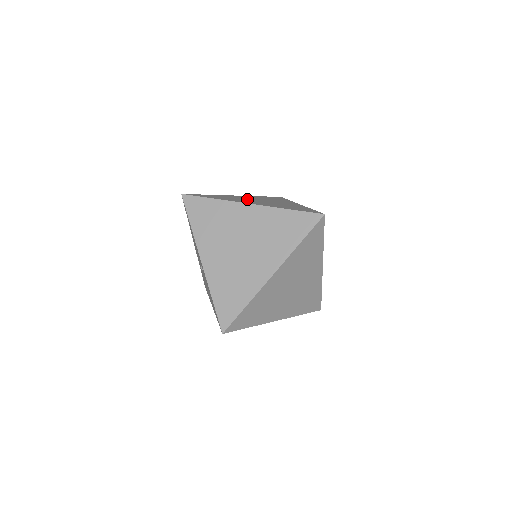
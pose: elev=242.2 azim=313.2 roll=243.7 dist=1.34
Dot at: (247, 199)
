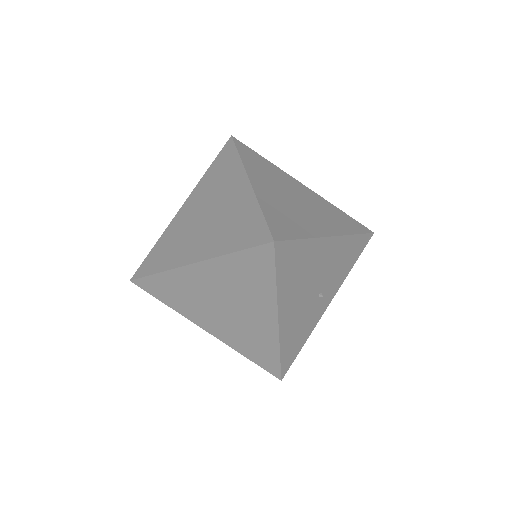
Dot at: (285, 186)
